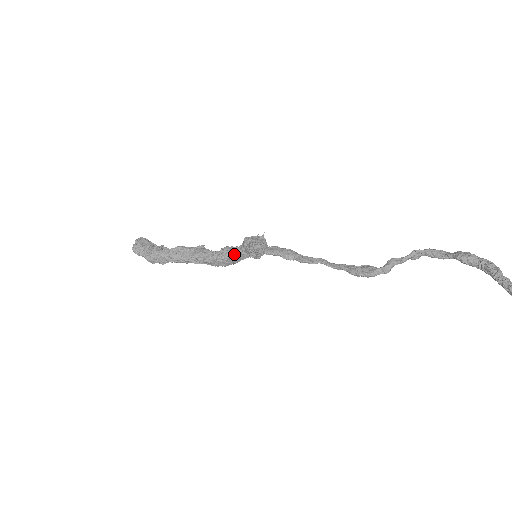
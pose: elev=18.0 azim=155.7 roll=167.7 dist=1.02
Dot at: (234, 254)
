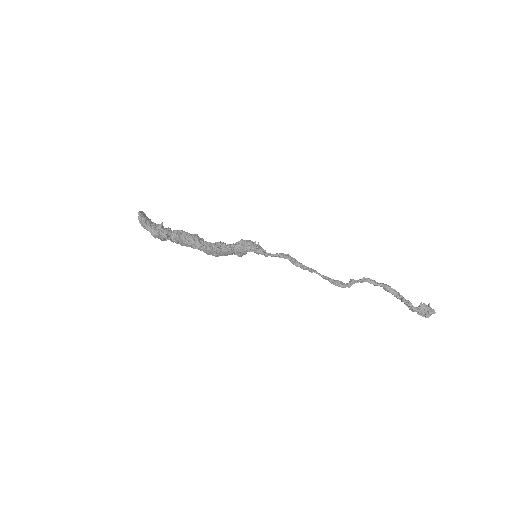
Dot at: (232, 249)
